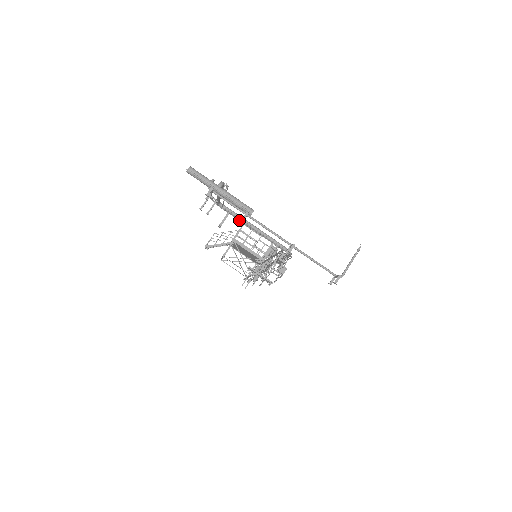
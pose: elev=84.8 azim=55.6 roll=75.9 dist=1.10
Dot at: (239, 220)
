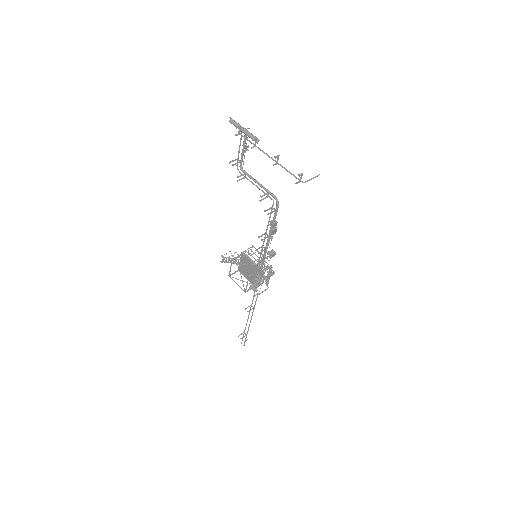
Dot at: (251, 181)
